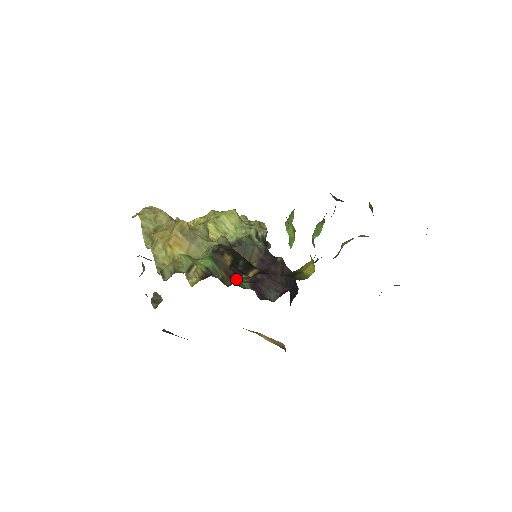
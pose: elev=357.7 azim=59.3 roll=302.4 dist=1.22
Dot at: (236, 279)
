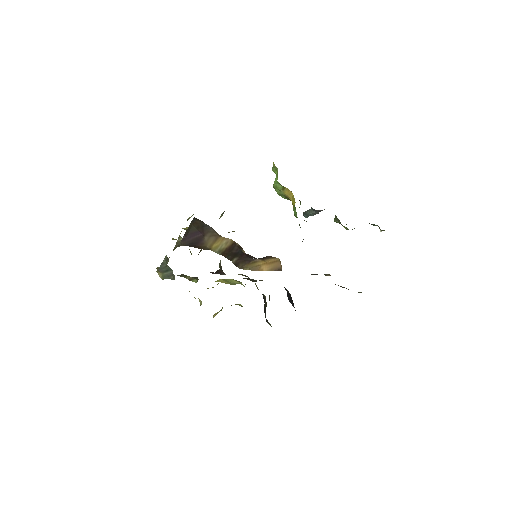
Dot at: occluded
